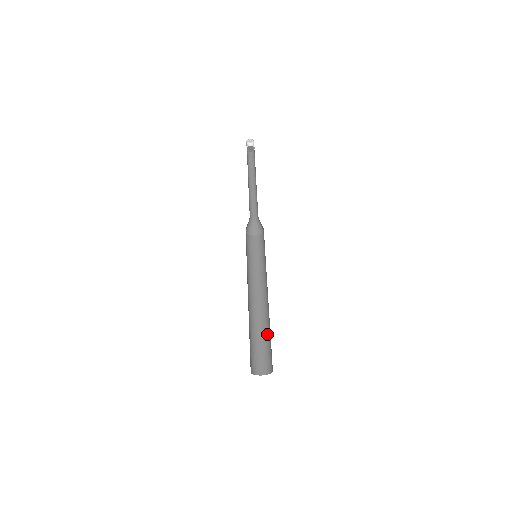
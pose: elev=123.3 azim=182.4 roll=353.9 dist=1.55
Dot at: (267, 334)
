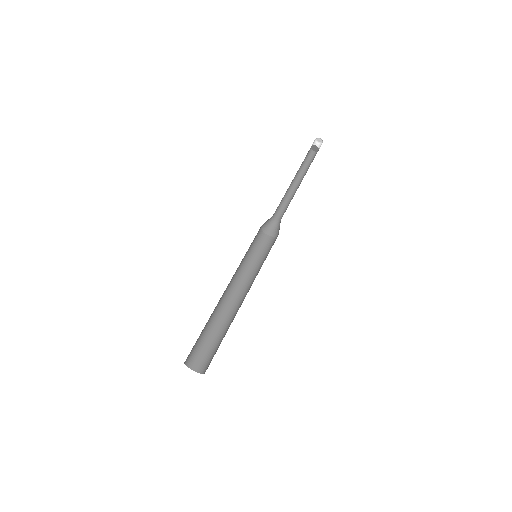
Dot at: occluded
